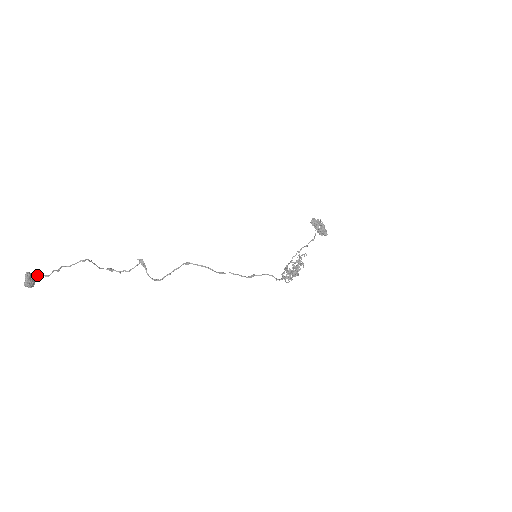
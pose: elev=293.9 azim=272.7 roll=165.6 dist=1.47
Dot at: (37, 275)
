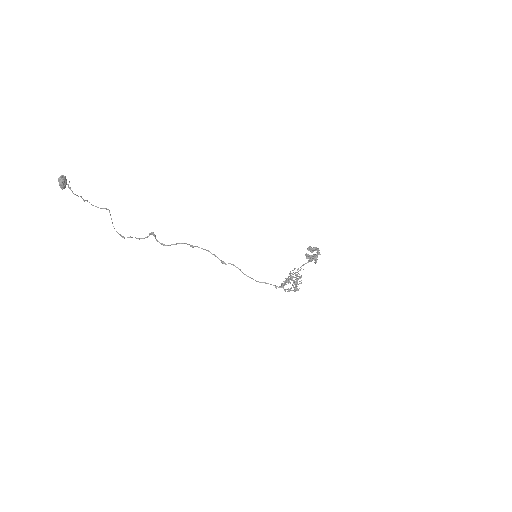
Dot at: occluded
